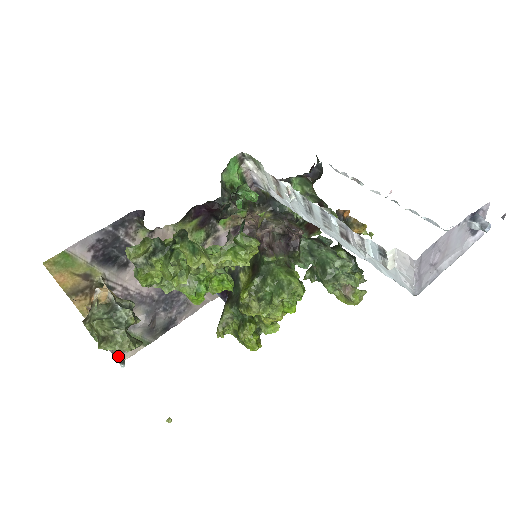
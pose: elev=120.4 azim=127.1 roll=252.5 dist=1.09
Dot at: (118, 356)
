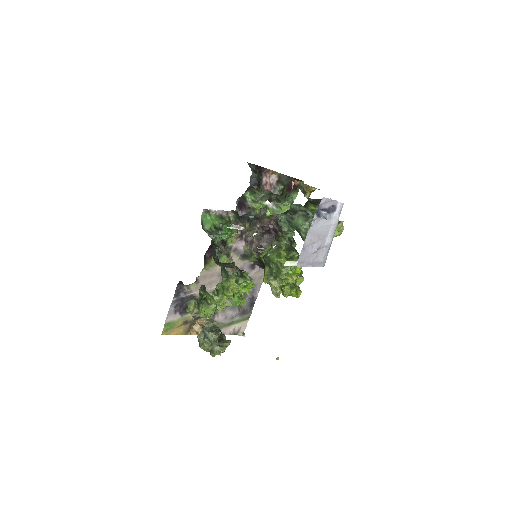
Dot at: (238, 333)
